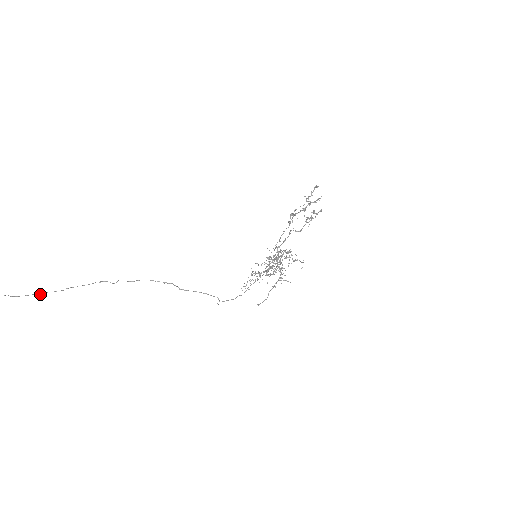
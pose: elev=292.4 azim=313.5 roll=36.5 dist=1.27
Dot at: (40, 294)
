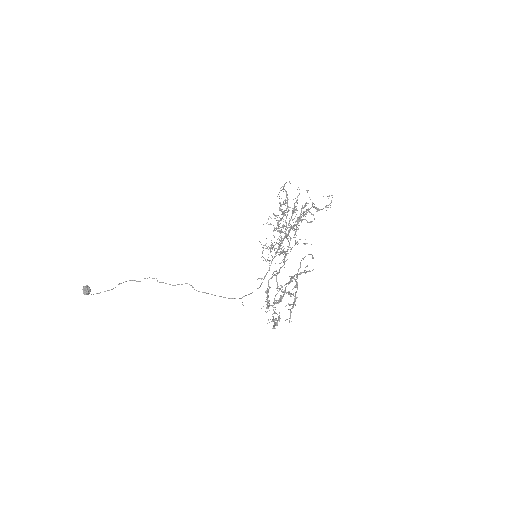
Dot at: (121, 283)
